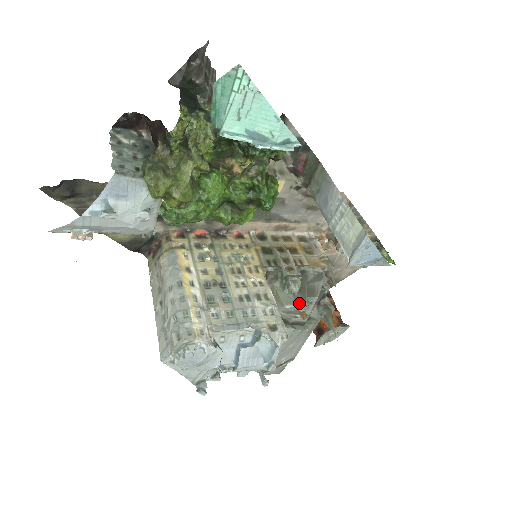
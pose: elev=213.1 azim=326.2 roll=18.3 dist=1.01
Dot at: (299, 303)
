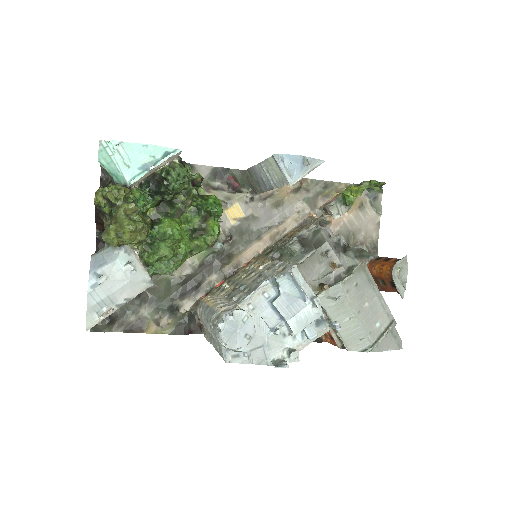
Dot at: (309, 253)
